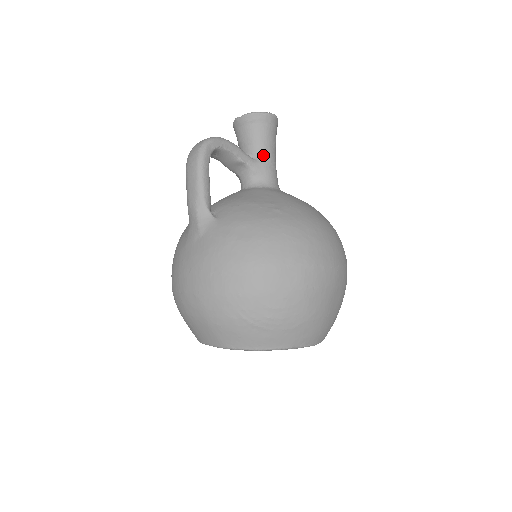
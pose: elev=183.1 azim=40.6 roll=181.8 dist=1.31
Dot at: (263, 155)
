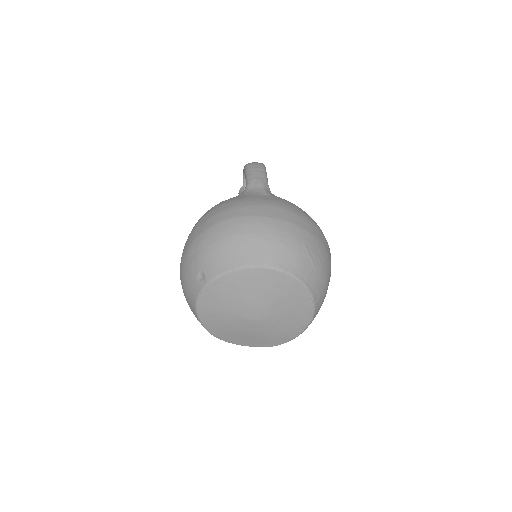
Dot at: occluded
